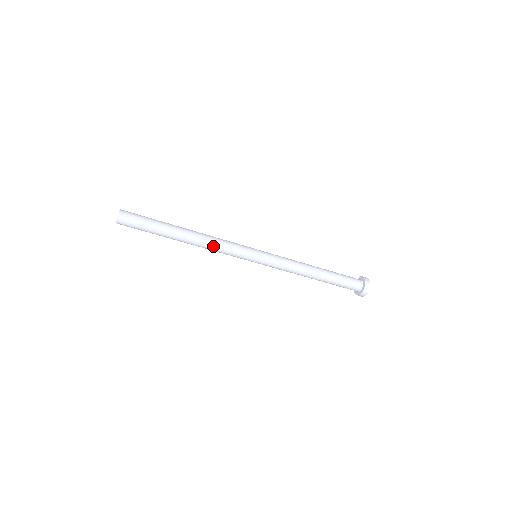
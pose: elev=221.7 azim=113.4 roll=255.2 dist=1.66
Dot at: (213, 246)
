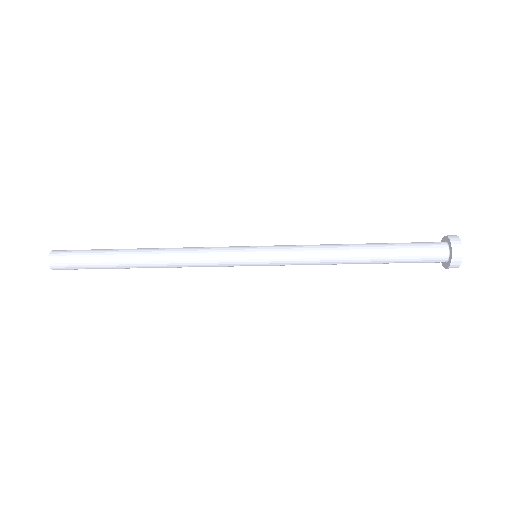
Dot at: (185, 256)
